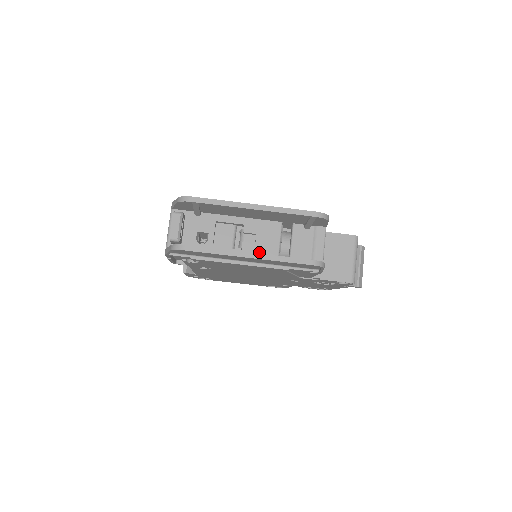
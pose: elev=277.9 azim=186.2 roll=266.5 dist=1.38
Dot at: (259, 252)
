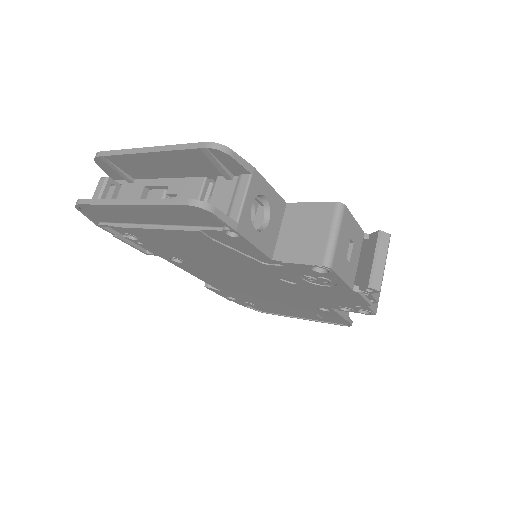
Dot at: occluded
